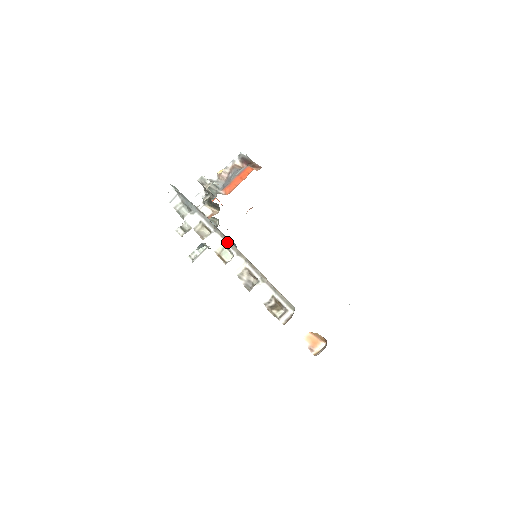
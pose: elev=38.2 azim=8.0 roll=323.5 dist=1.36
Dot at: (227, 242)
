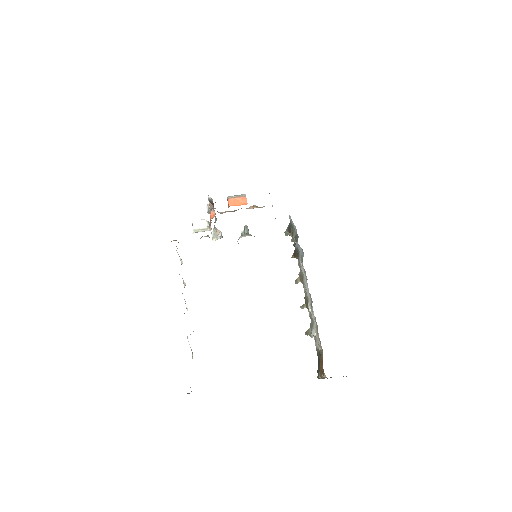
Dot at: occluded
